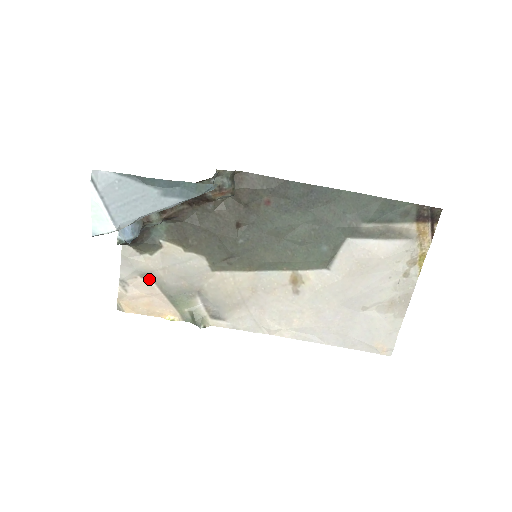
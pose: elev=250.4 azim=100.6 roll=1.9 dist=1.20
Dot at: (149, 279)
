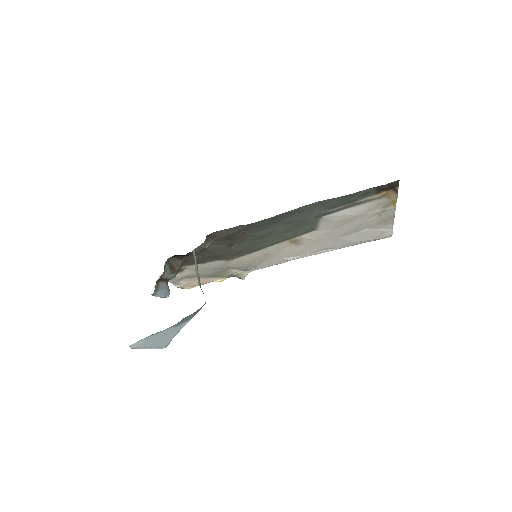
Dot at: (190, 277)
